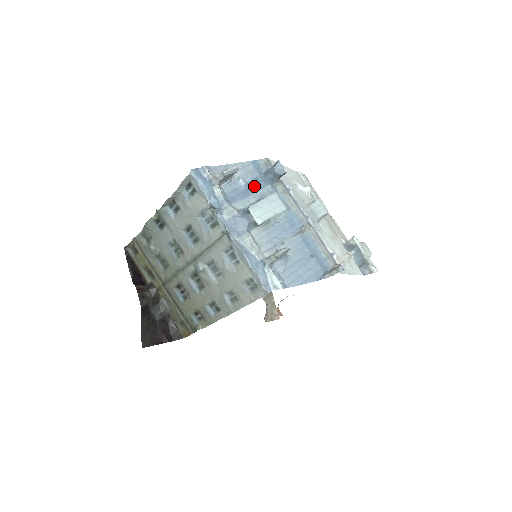
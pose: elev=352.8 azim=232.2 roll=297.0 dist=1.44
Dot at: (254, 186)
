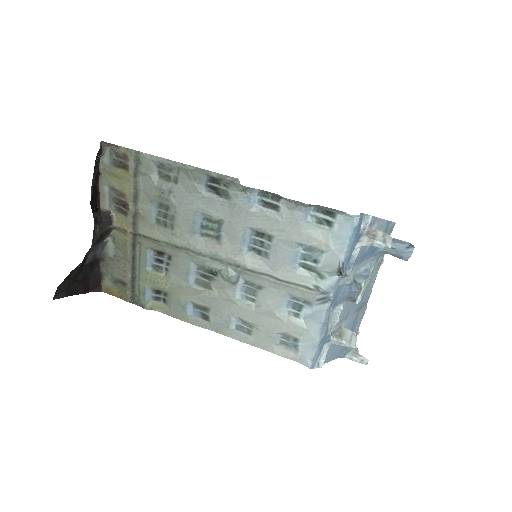
Dot at: (372, 251)
